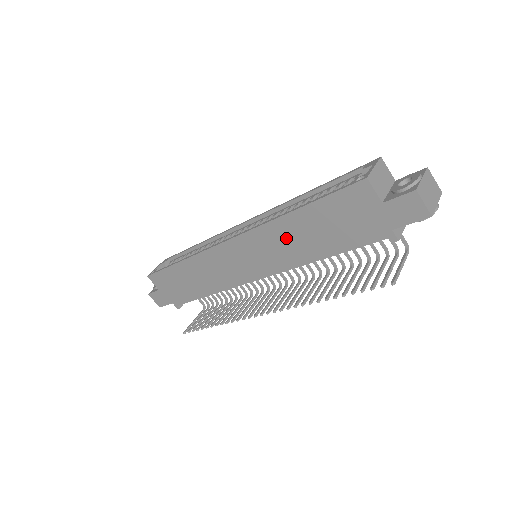
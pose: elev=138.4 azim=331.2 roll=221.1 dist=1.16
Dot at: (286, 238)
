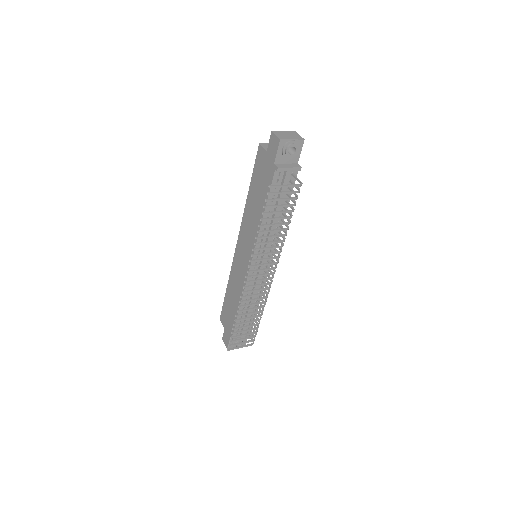
Dot at: (251, 216)
